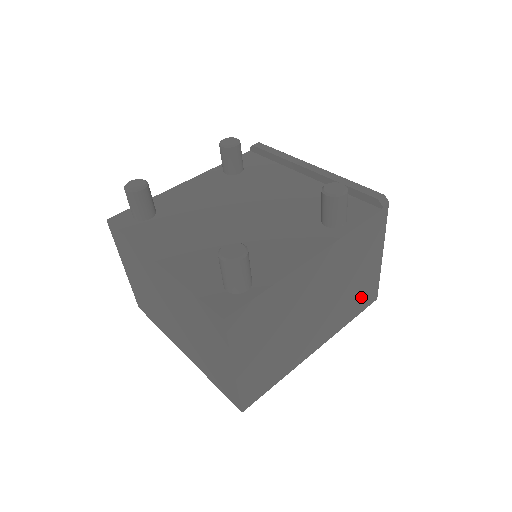
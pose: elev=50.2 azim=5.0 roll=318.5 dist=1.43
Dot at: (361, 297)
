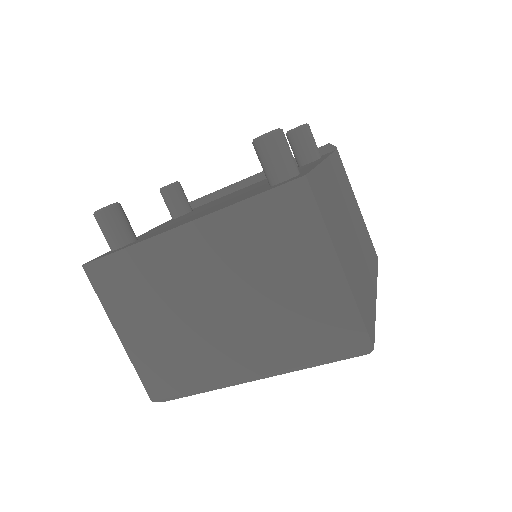
Dot at: (369, 246)
